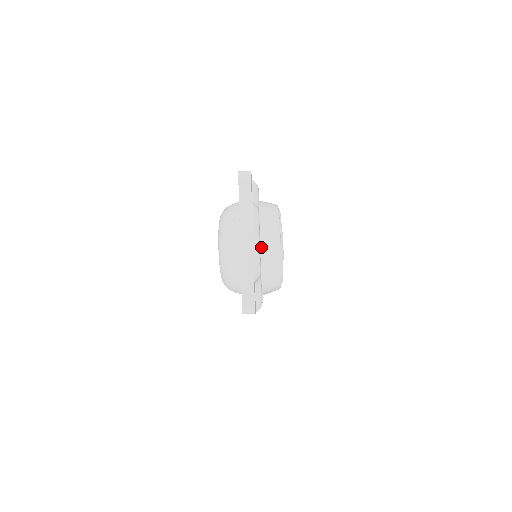
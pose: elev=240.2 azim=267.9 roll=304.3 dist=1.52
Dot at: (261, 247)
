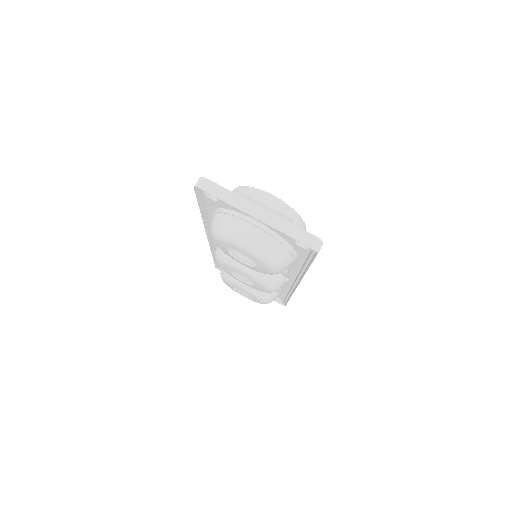
Dot at: occluded
